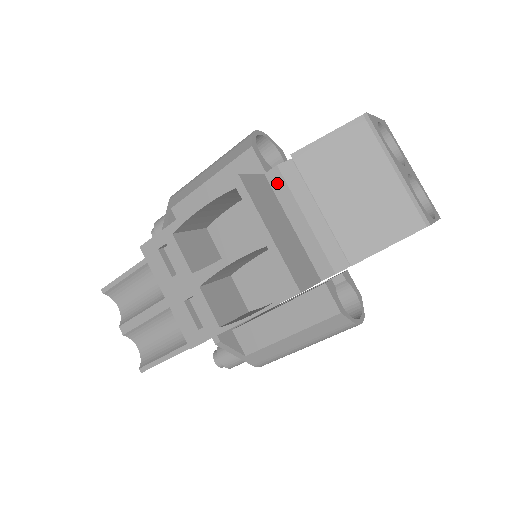
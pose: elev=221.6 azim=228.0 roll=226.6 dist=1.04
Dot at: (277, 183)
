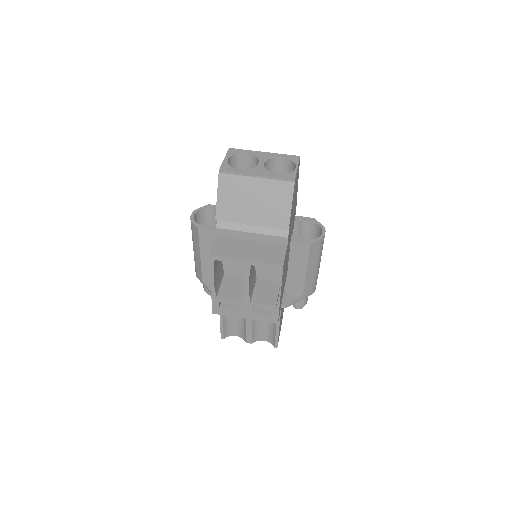
Dot at: (225, 233)
